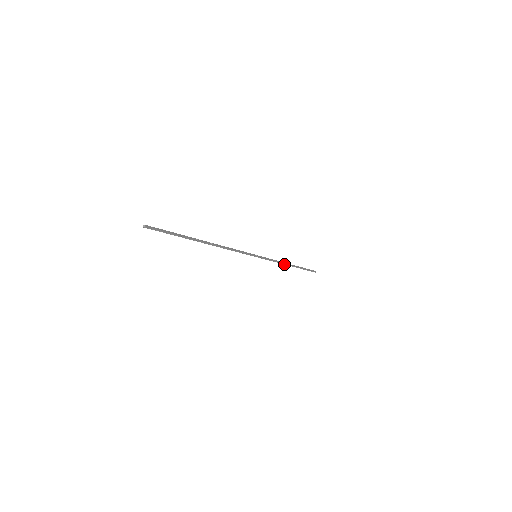
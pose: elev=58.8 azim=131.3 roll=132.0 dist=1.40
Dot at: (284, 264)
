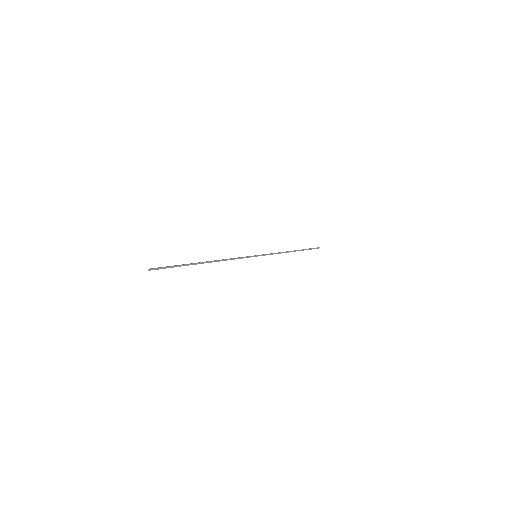
Dot at: occluded
